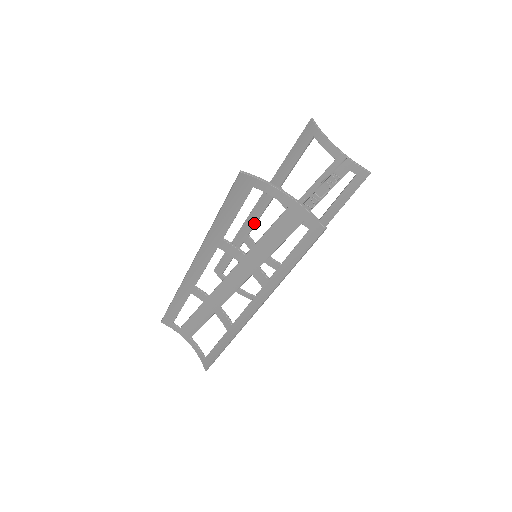
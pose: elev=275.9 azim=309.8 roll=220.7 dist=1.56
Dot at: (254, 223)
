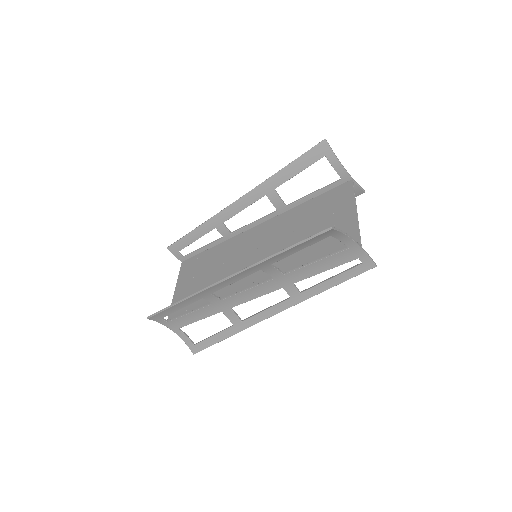
Dot at: (234, 214)
